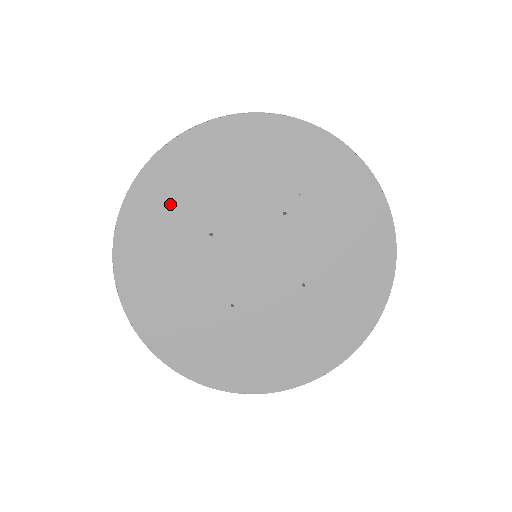
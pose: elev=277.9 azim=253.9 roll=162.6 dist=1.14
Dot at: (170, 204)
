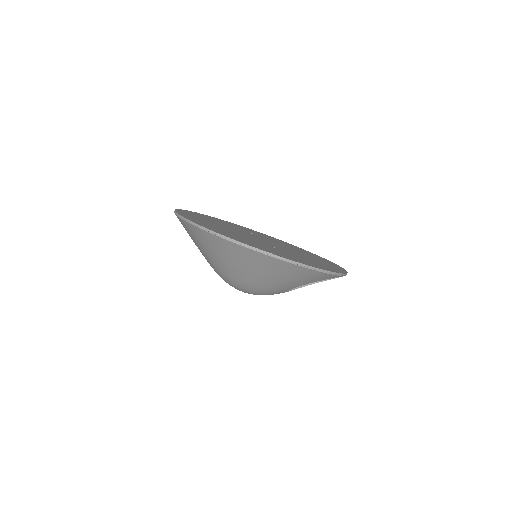
Dot at: (246, 229)
